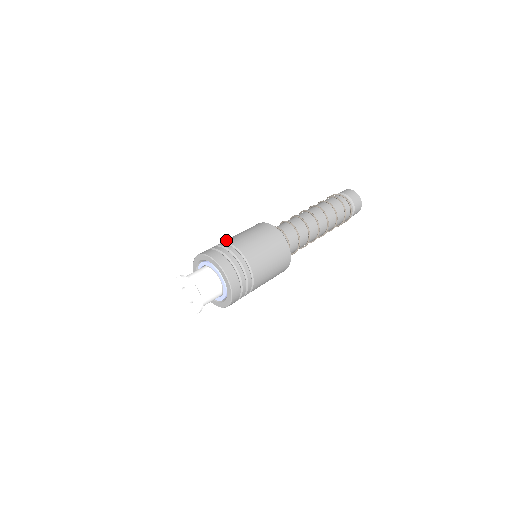
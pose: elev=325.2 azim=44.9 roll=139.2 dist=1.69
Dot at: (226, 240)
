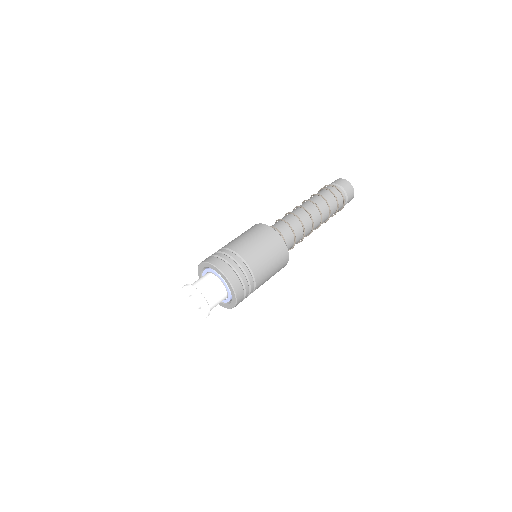
Dot at: occluded
